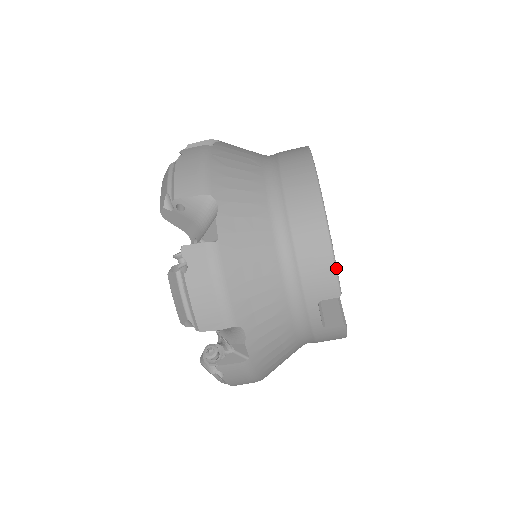
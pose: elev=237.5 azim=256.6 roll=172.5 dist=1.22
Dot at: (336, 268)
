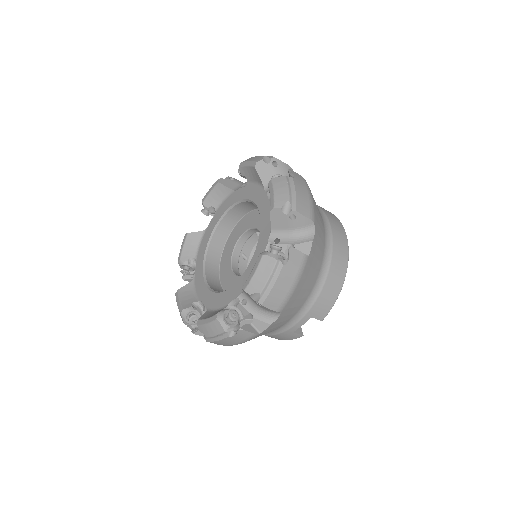
Dot at: occluded
